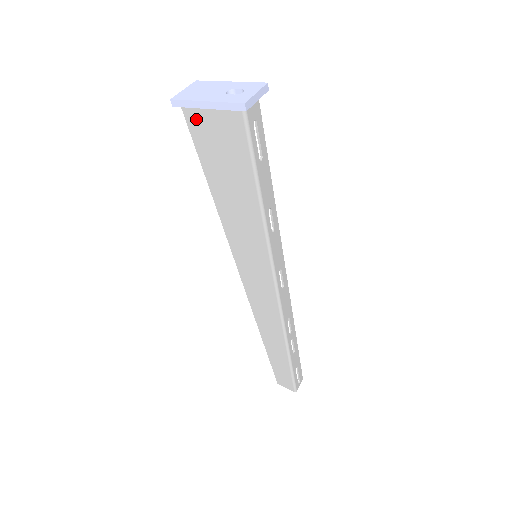
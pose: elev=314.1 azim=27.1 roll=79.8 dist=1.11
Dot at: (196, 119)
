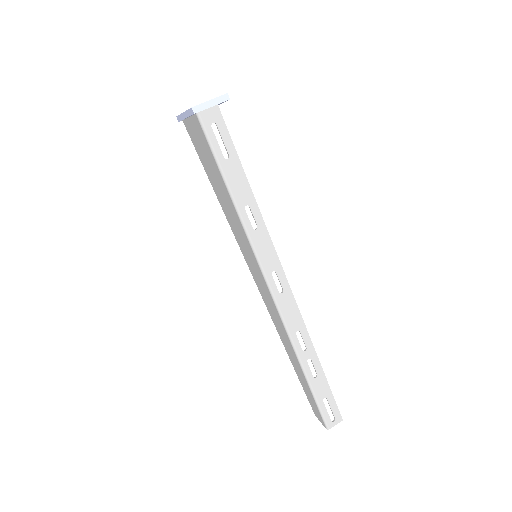
Dot at: (189, 129)
